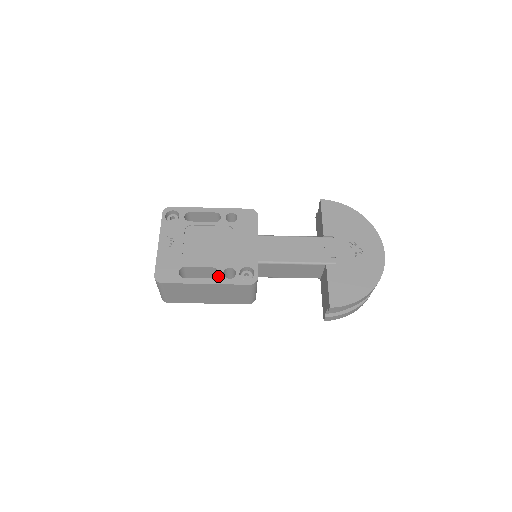
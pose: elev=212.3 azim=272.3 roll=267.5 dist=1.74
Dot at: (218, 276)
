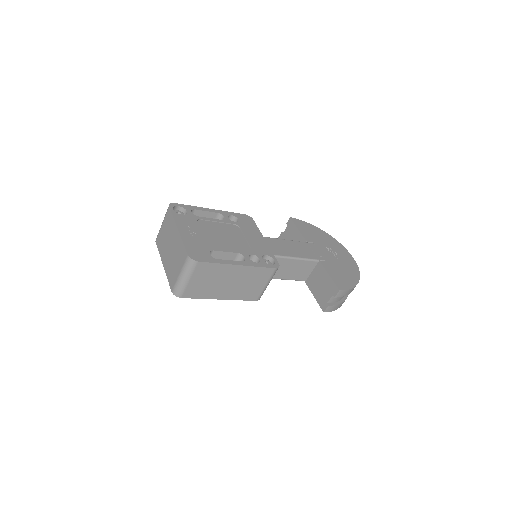
Dot at: (246, 260)
